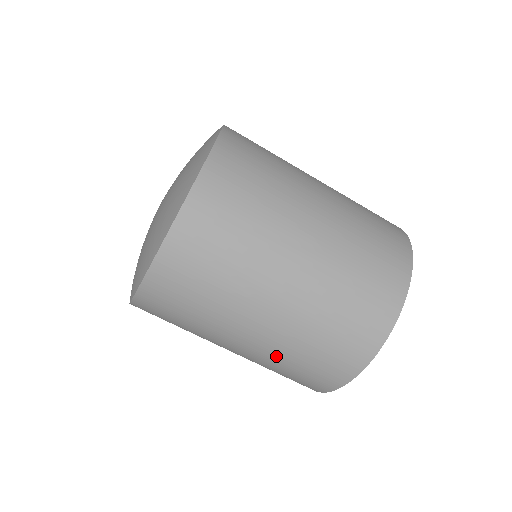
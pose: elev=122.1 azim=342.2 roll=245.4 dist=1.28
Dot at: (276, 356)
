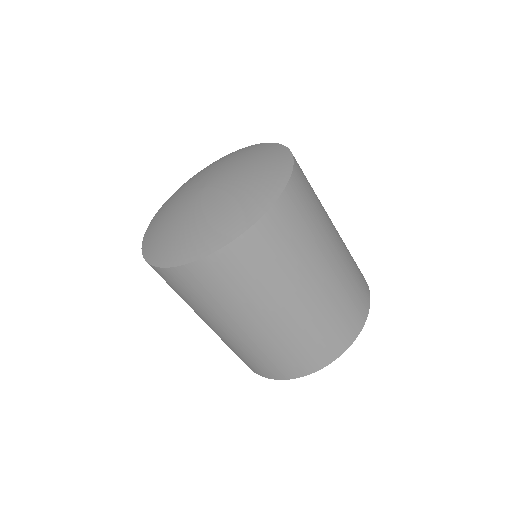
Dot at: (259, 346)
